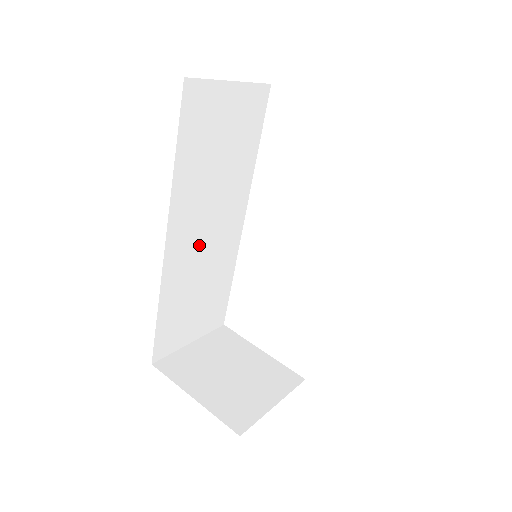
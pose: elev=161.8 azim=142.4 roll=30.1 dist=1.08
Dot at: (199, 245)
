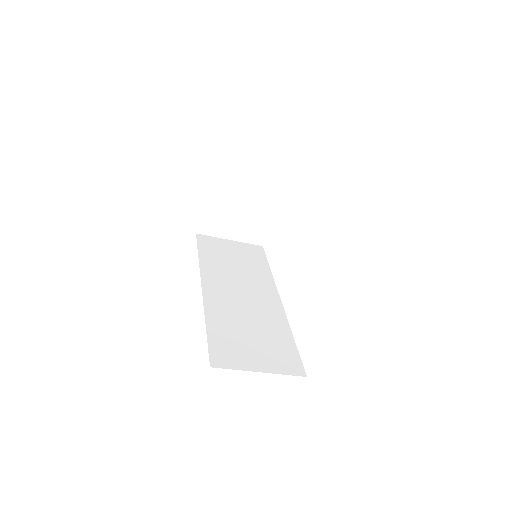
Dot at: (236, 299)
